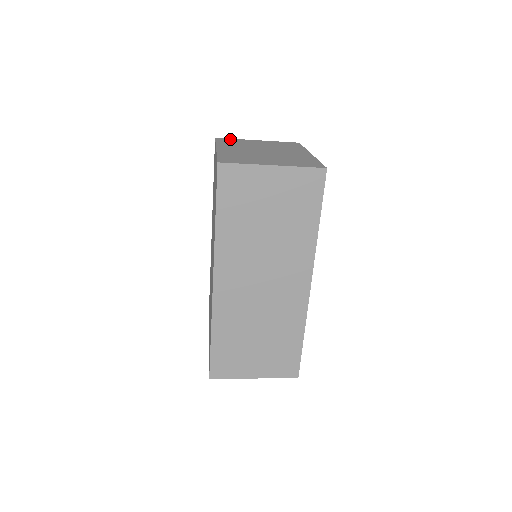
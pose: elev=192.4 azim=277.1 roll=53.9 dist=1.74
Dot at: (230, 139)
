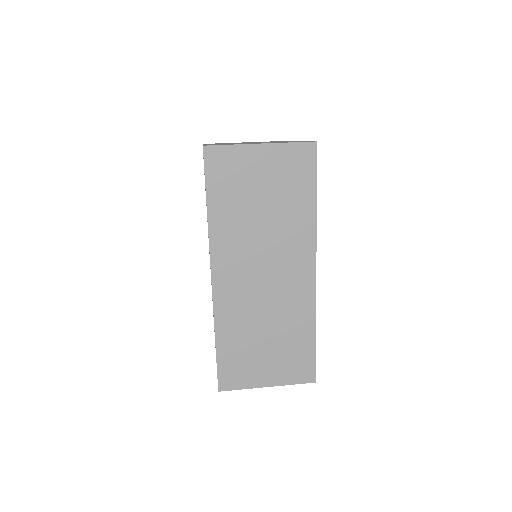
Dot at: occluded
